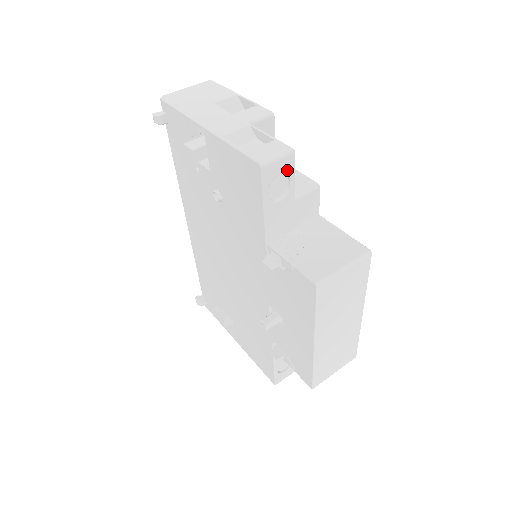
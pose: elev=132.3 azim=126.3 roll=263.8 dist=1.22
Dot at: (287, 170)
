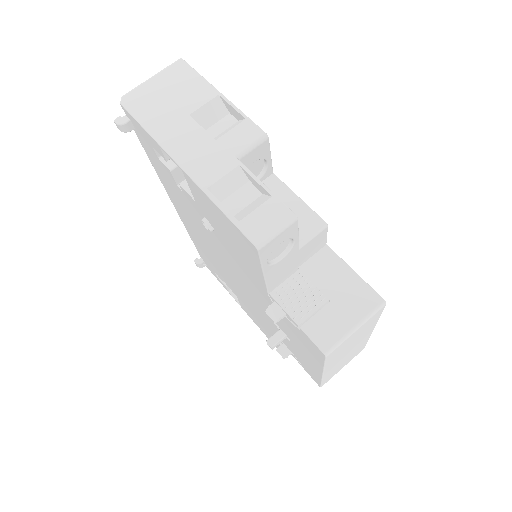
Dot at: (289, 236)
